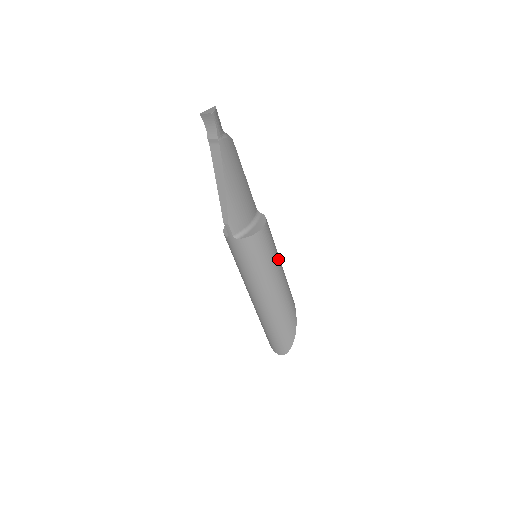
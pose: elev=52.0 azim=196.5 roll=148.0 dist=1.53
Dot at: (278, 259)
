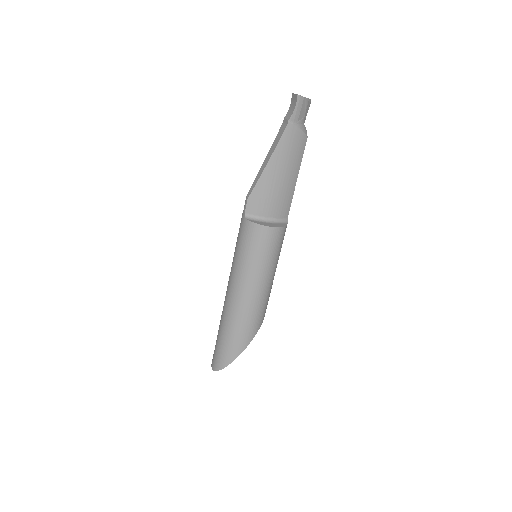
Dot at: (268, 272)
